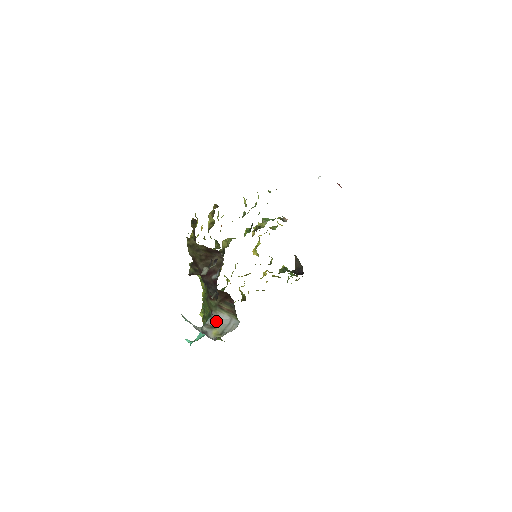
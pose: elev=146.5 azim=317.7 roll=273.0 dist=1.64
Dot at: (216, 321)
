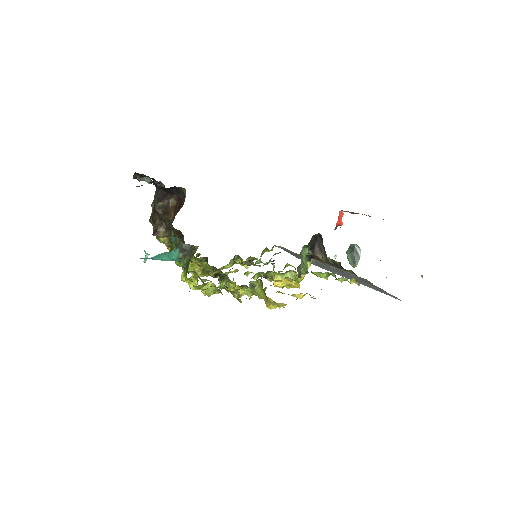
Dot at: occluded
